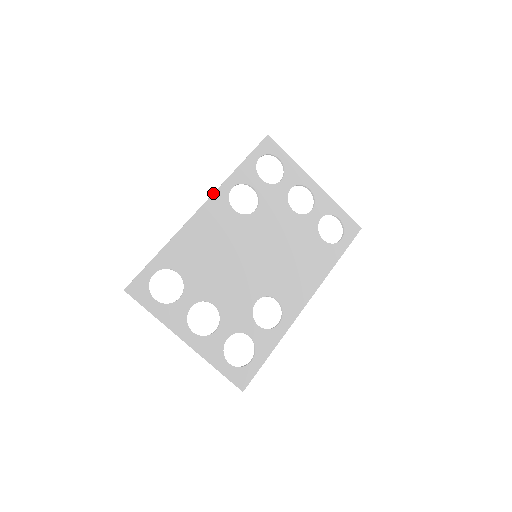
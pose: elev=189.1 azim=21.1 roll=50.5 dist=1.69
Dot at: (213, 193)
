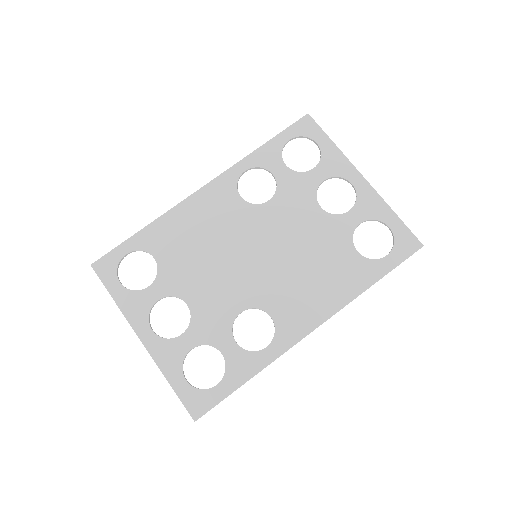
Dot at: (220, 174)
